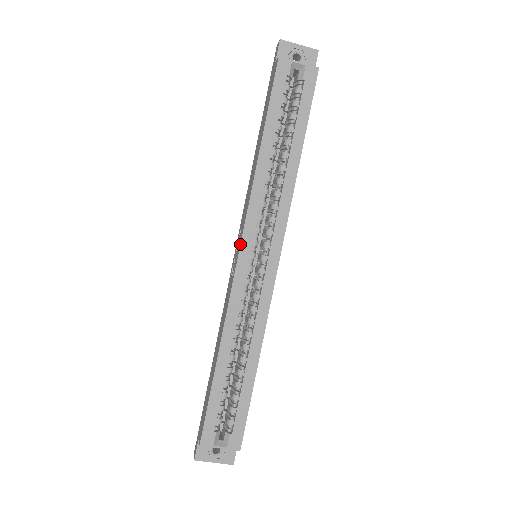
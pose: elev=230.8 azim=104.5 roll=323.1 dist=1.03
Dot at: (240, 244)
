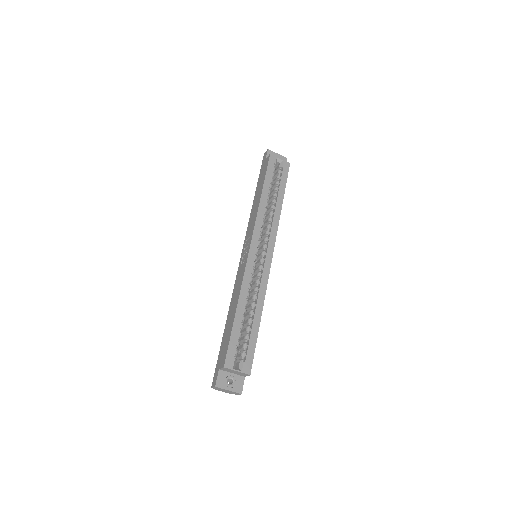
Dot at: (251, 242)
